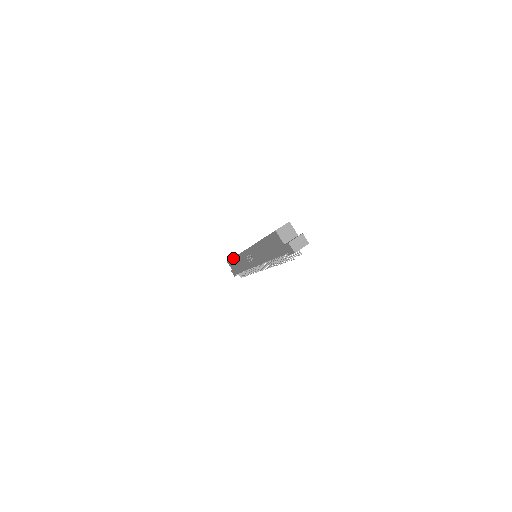
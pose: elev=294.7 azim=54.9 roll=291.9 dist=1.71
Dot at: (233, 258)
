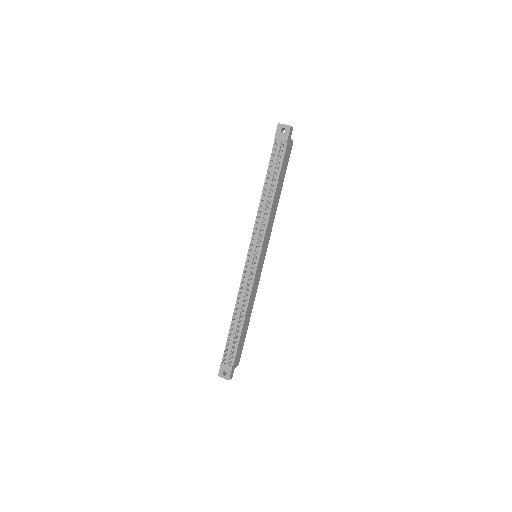
Dot at: occluded
